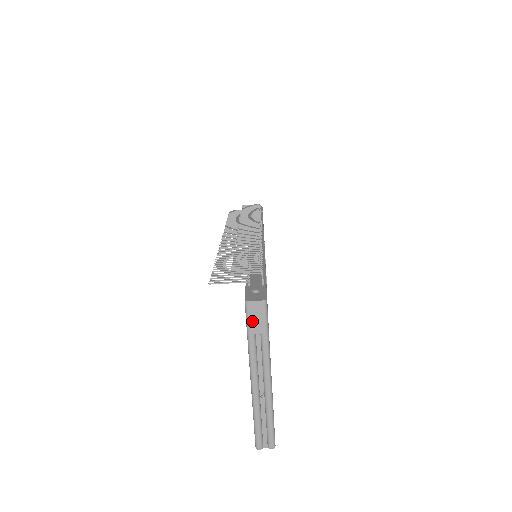
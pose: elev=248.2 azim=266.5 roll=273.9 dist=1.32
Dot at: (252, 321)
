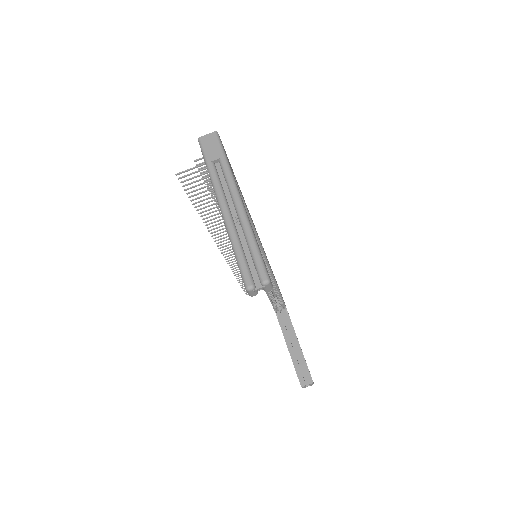
Dot at: (207, 151)
